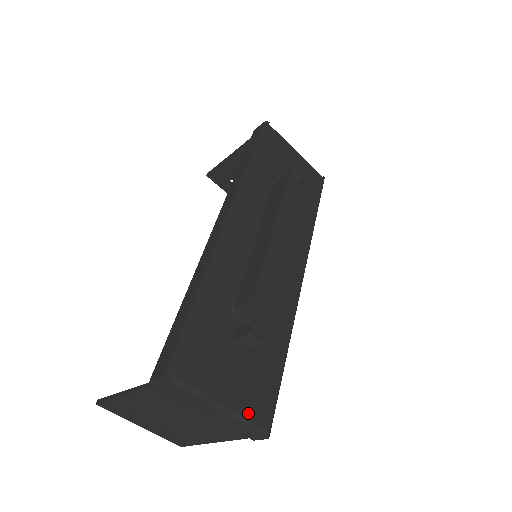
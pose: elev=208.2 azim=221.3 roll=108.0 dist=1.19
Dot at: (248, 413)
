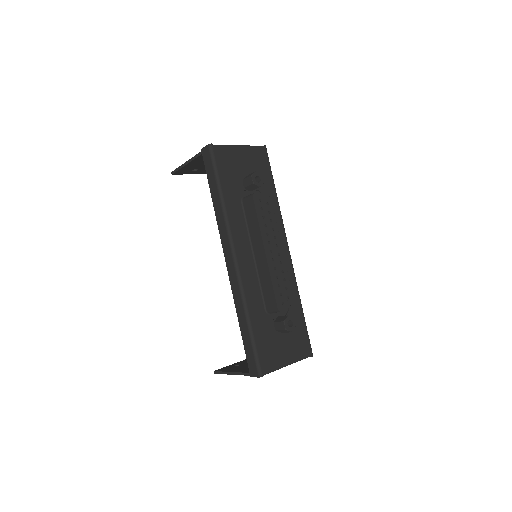
Dot at: (300, 356)
